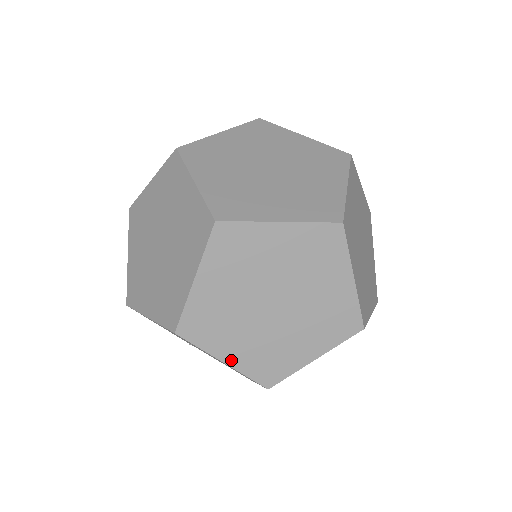
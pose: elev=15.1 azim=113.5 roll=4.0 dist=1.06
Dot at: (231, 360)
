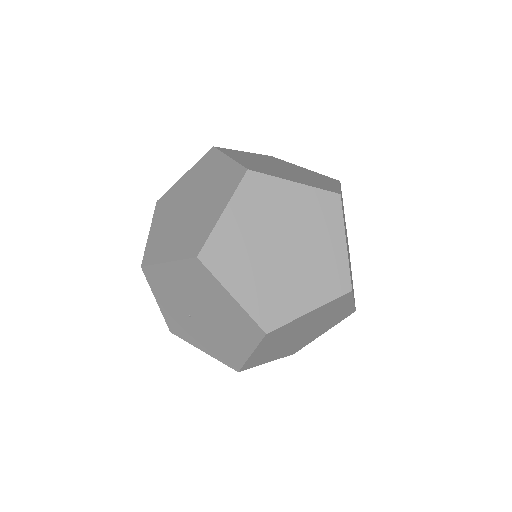
Dot at: (239, 295)
